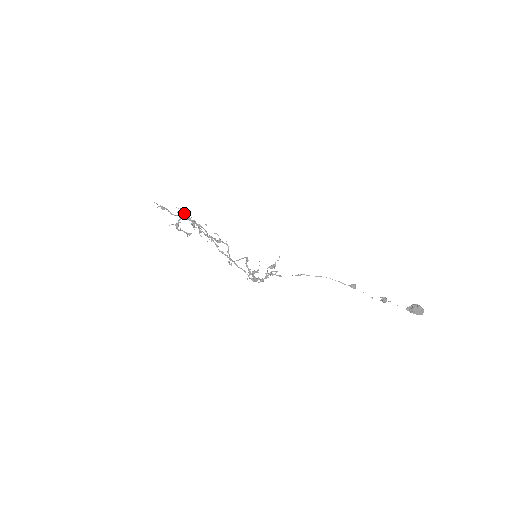
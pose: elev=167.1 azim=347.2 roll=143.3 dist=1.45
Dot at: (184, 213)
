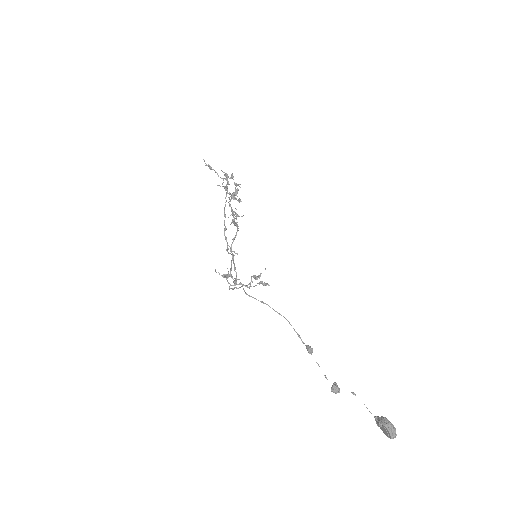
Dot at: (225, 179)
